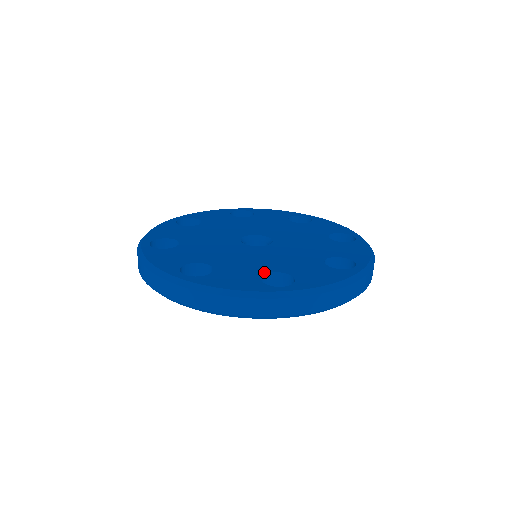
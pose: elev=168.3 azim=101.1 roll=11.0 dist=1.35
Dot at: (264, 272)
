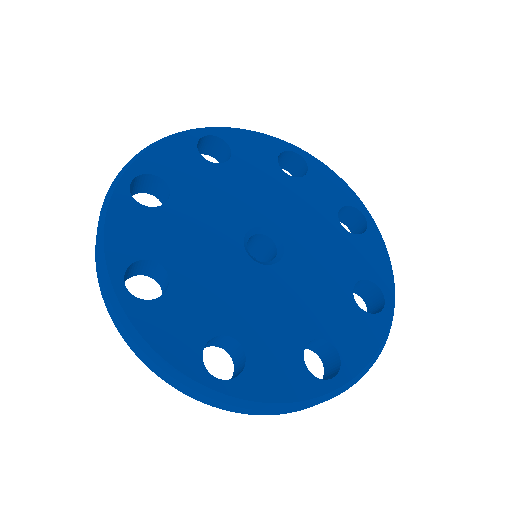
Dot at: (303, 344)
